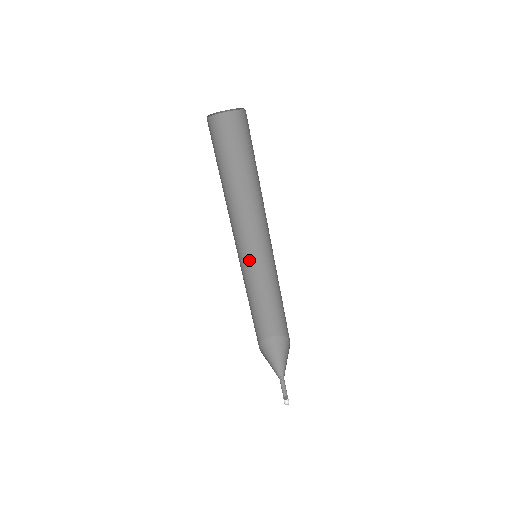
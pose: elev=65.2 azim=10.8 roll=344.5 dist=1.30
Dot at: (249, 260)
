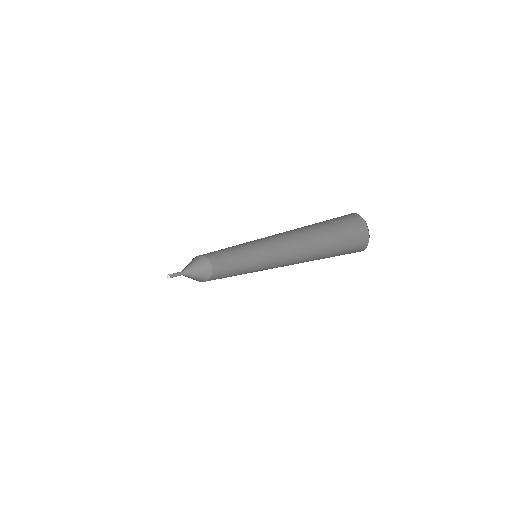
Dot at: (248, 242)
